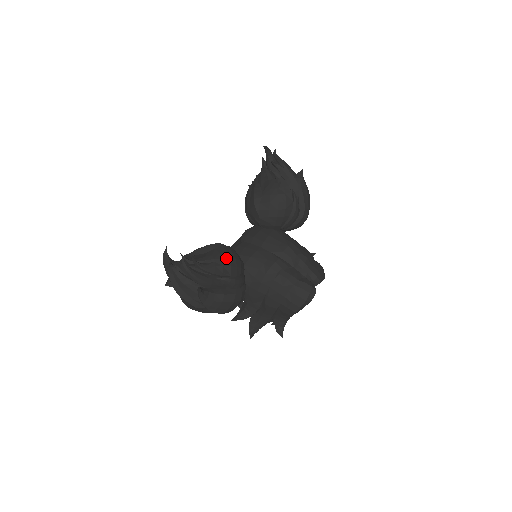
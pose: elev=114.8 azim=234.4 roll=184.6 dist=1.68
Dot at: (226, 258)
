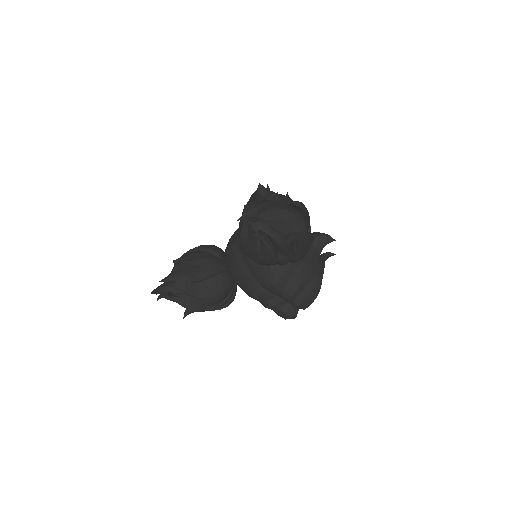
Dot at: (206, 297)
